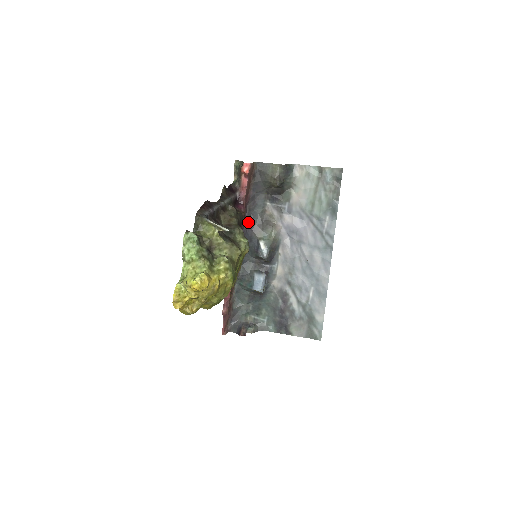
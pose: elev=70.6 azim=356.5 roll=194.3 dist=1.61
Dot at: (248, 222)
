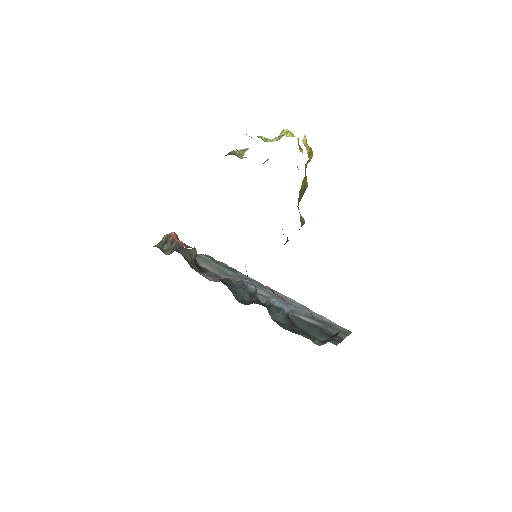
Dot at: occluded
